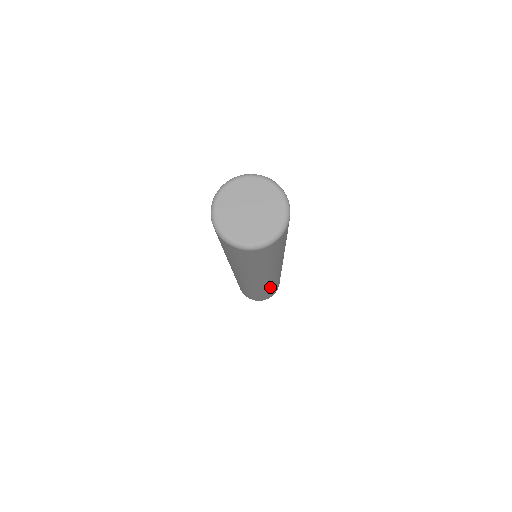
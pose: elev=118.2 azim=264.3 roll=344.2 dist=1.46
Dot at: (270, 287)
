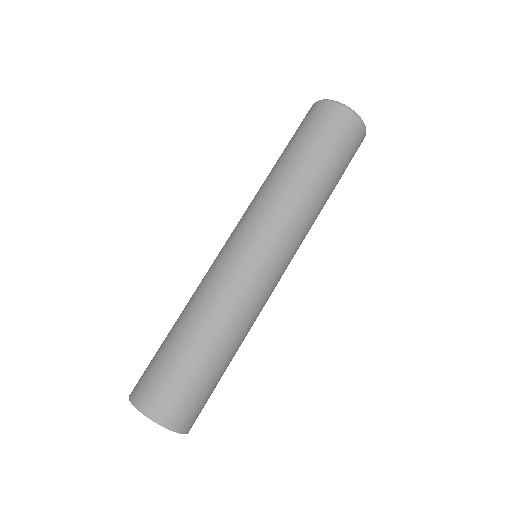
Dot at: (211, 309)
